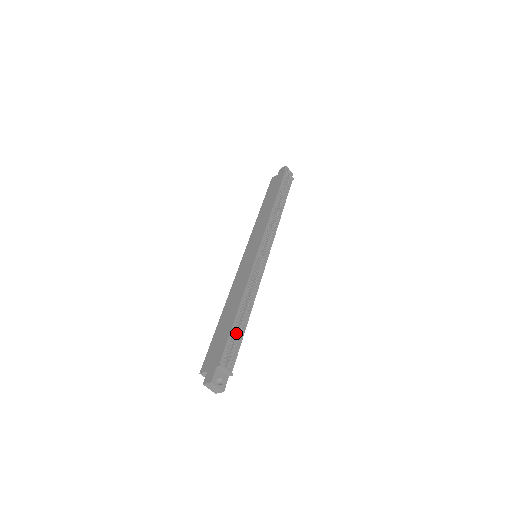
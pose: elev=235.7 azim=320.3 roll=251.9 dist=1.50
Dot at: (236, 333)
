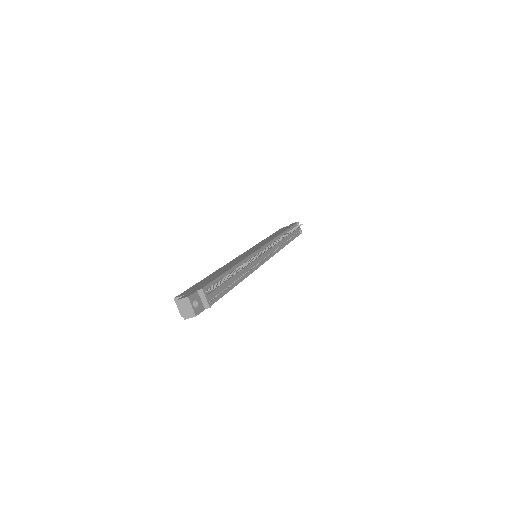
Dot at: (225, 278)
